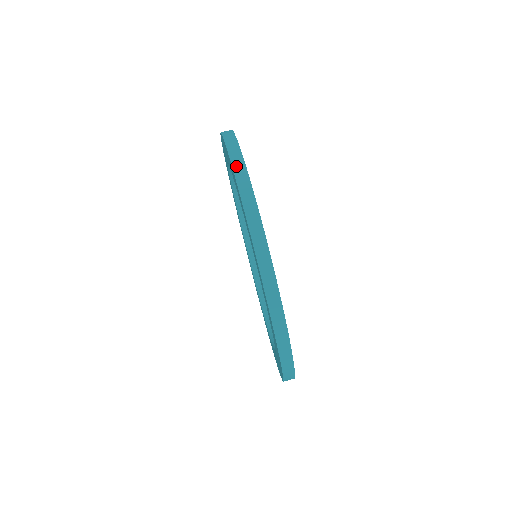
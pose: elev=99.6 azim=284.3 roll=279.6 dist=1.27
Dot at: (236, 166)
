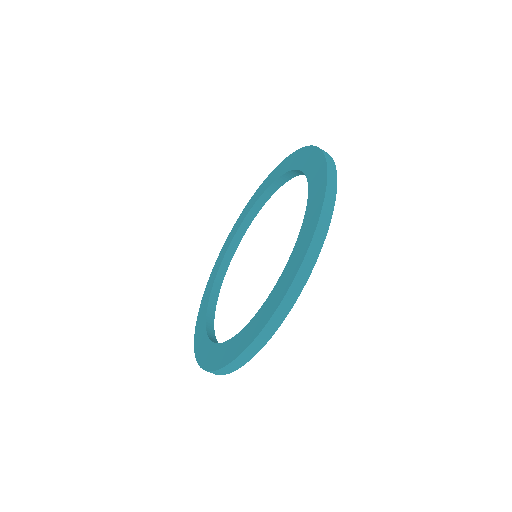
Dot at: (218, 372)
